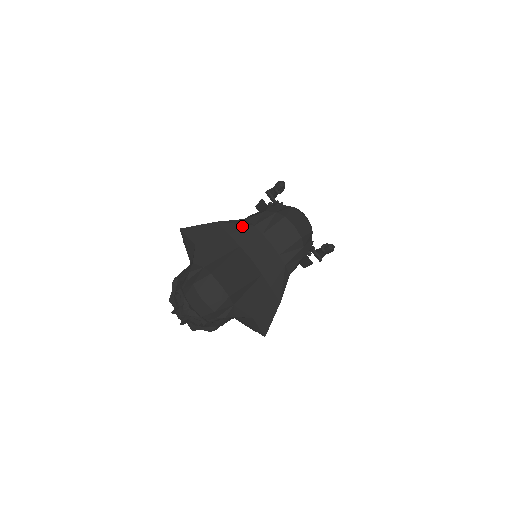
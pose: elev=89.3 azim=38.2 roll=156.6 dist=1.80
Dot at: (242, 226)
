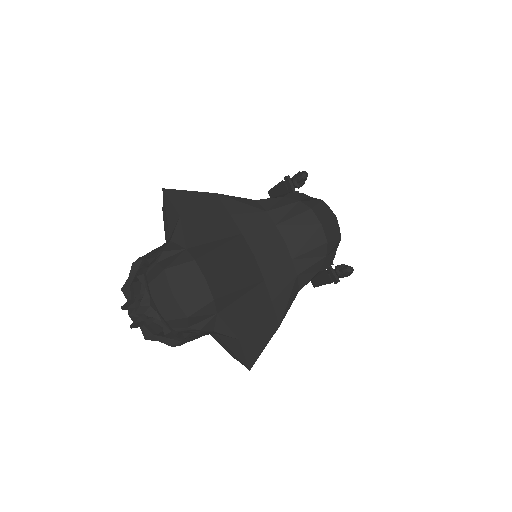
Dot at: (250, 208)
